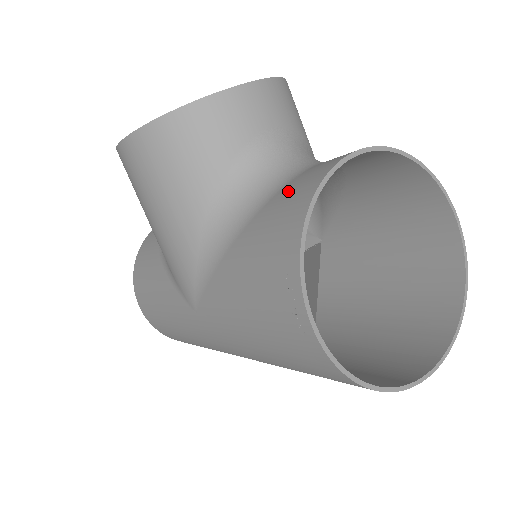
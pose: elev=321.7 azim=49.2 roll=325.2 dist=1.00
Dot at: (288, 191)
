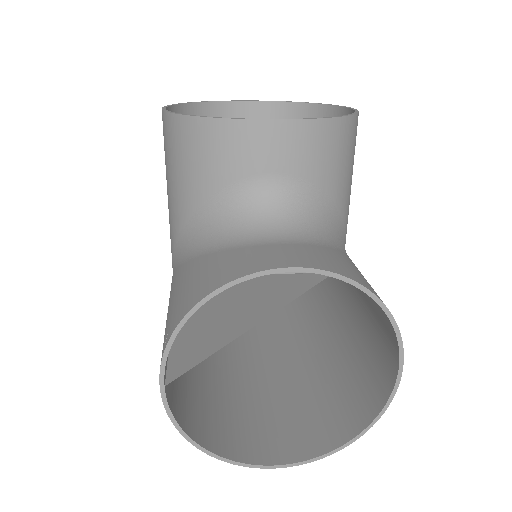
Dot at: (226, 259)
